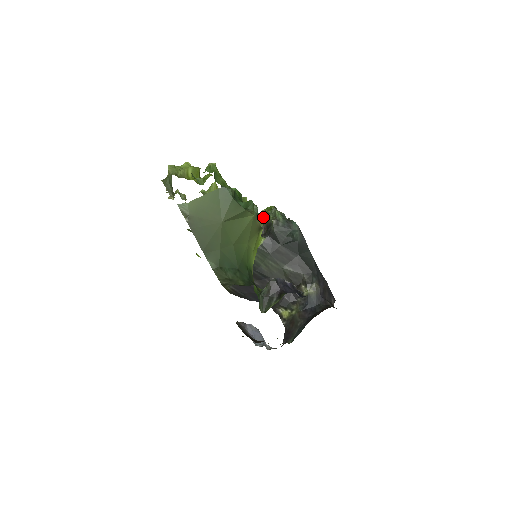
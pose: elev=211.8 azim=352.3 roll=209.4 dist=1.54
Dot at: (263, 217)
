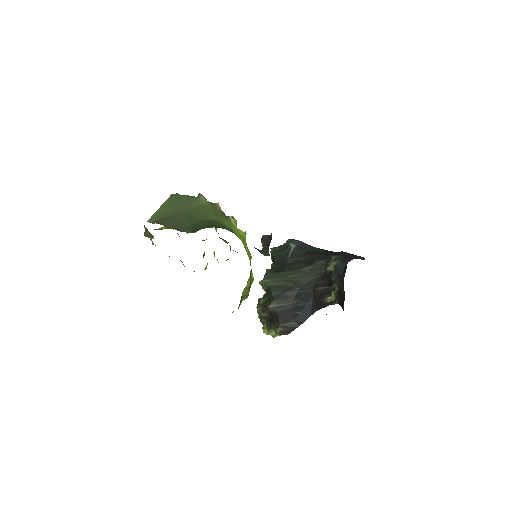
Dot at: occluded
